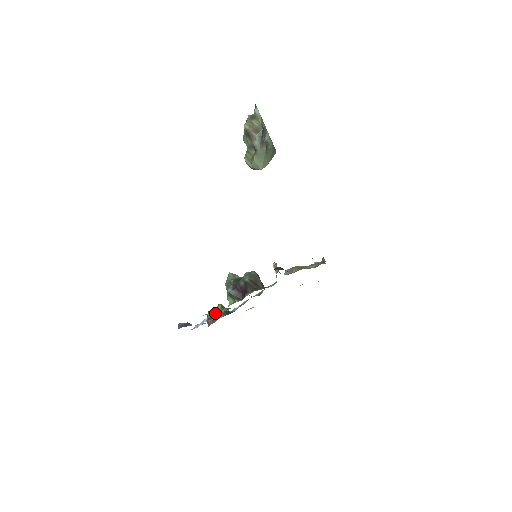
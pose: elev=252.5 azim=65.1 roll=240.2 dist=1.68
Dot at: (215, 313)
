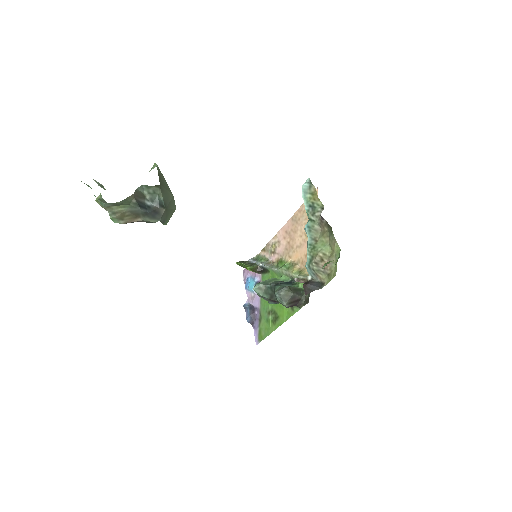
Dot at: occluded
